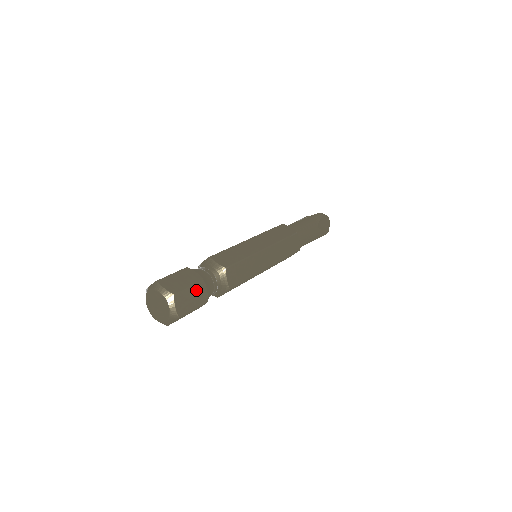
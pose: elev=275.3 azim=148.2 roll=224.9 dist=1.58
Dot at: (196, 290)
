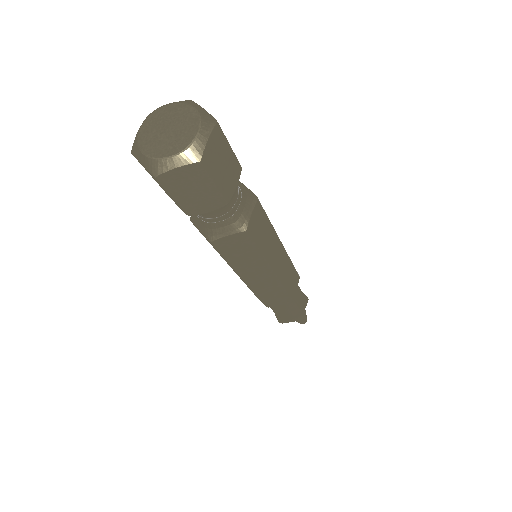
Dot at: (231, 165)
